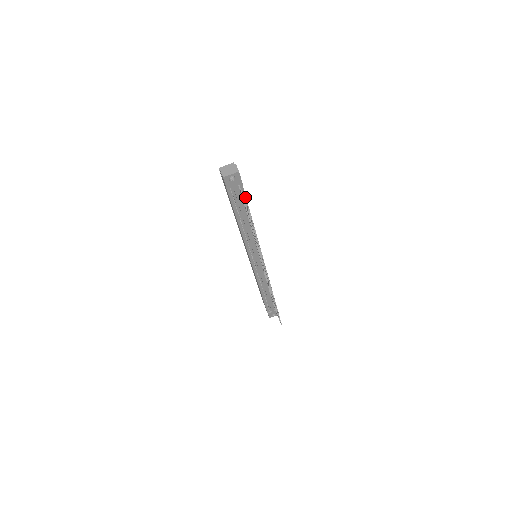
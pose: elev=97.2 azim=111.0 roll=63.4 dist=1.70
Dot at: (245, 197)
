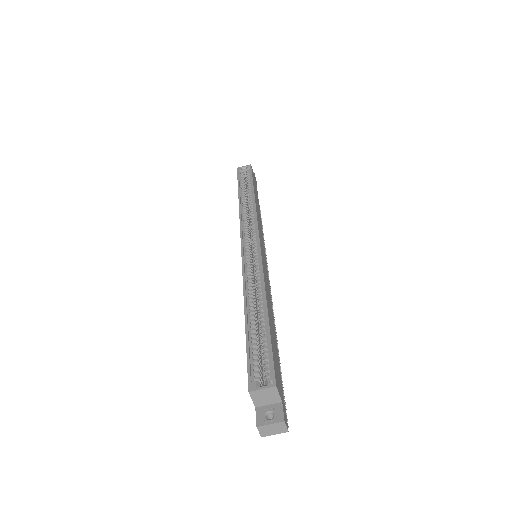
Dot at: (279, 373)
